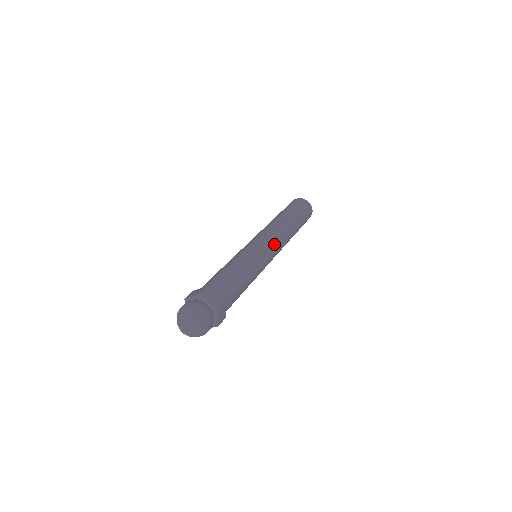
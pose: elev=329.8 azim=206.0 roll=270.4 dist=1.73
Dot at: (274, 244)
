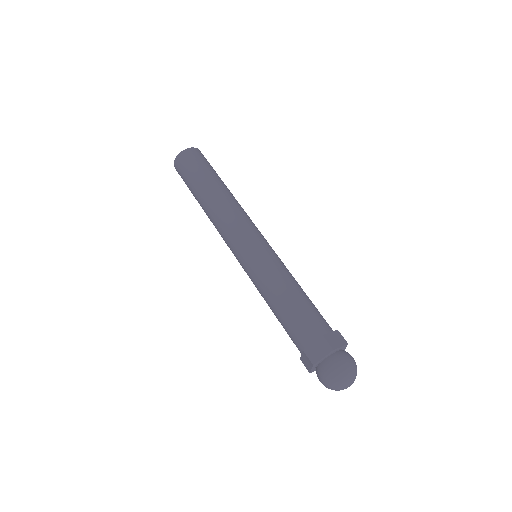
Dot at: (245, 232)
